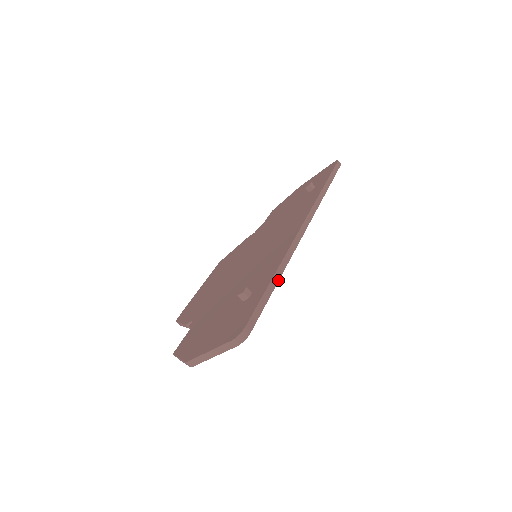
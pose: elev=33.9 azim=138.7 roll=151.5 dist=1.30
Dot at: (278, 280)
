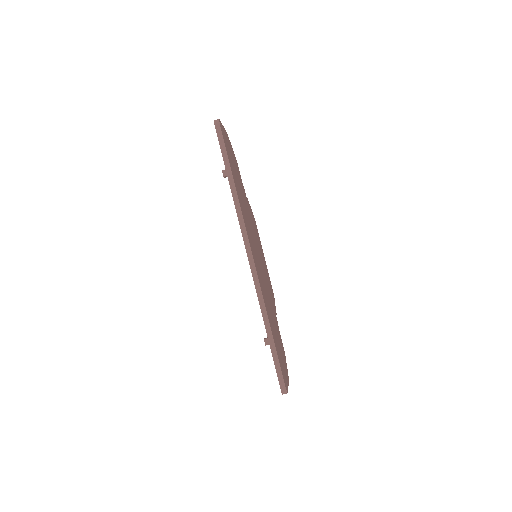
Dot at: (271, 331)
